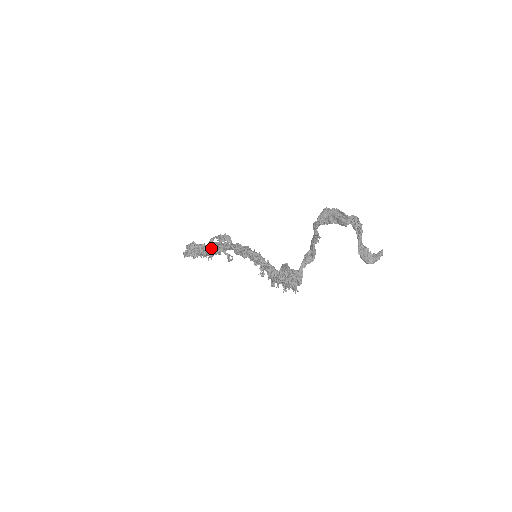
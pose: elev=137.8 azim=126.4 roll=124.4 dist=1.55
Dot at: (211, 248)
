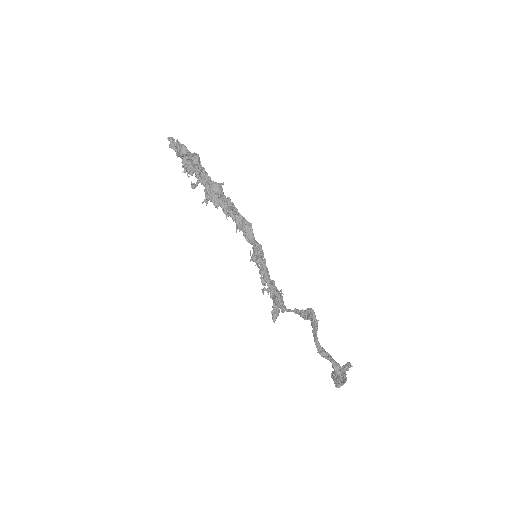
Dot at: occluded
